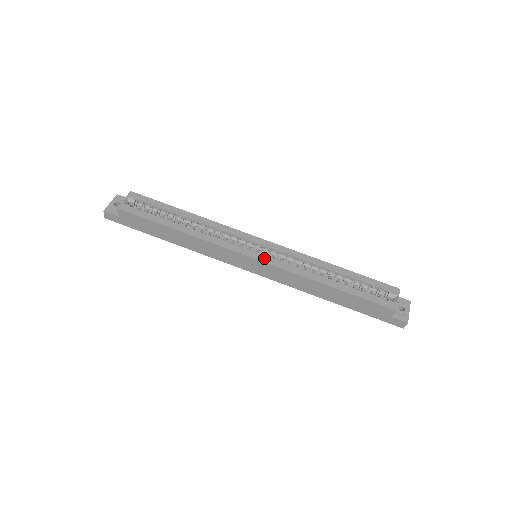
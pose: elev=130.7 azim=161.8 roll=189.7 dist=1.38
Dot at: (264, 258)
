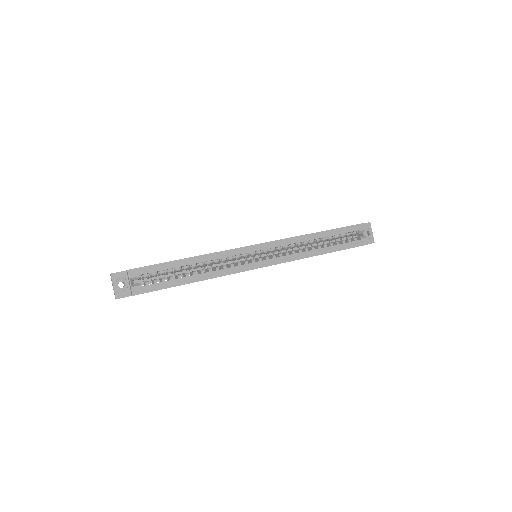
Dot at: (269, 262)
